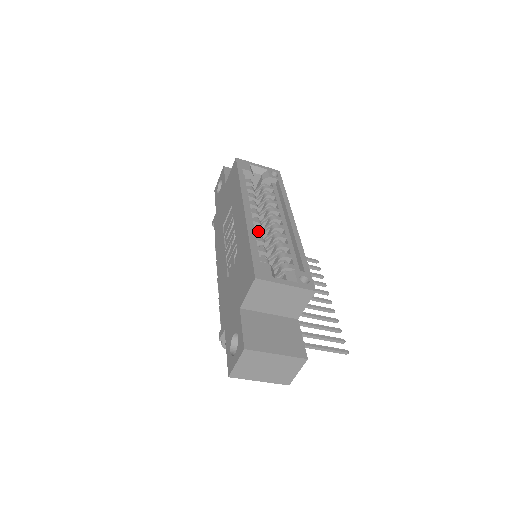
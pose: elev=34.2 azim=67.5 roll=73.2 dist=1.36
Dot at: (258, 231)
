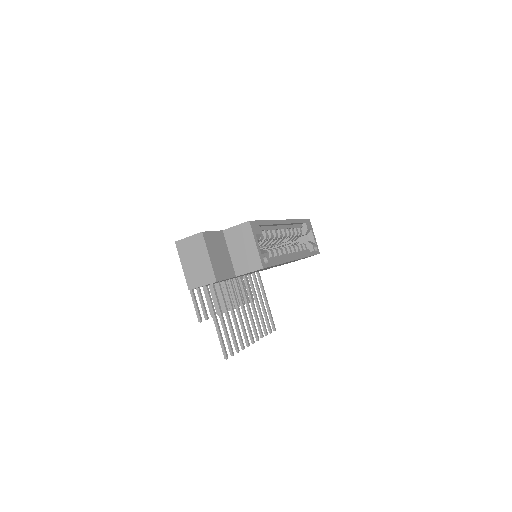
Dot at: (275, 232)
